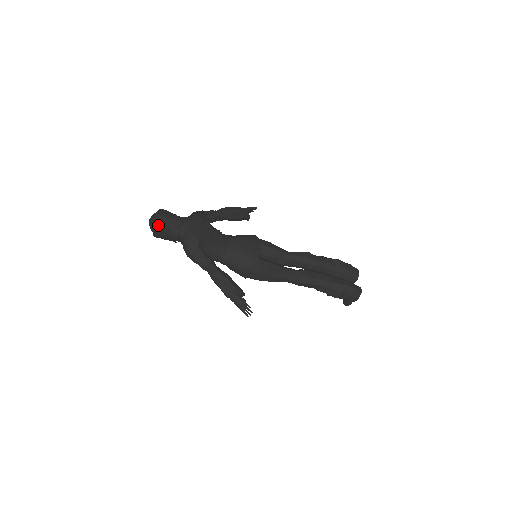
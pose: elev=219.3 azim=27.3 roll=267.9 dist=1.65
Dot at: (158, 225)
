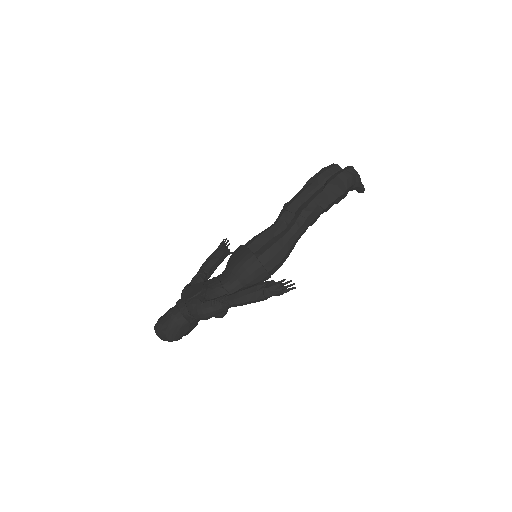
Dot at: (163, 330)
